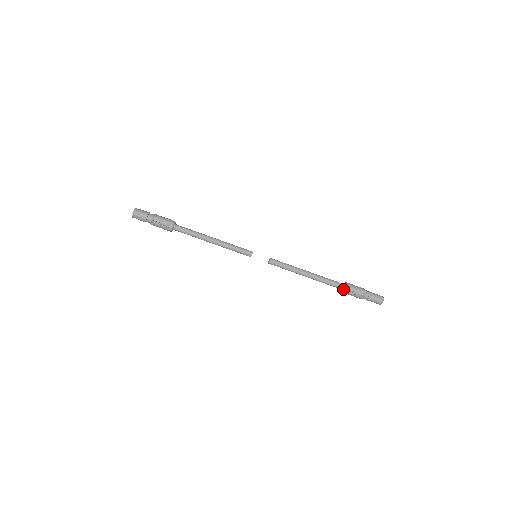
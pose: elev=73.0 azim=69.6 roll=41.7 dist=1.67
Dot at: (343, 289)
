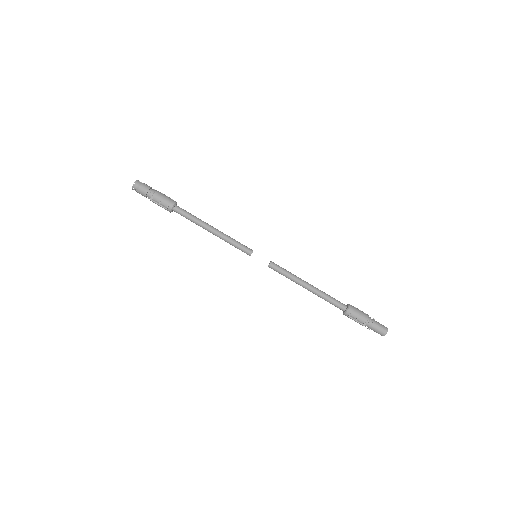
Dot at: (344, 312)
